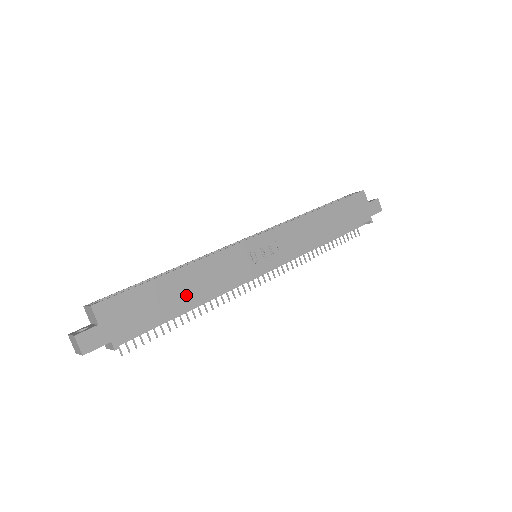
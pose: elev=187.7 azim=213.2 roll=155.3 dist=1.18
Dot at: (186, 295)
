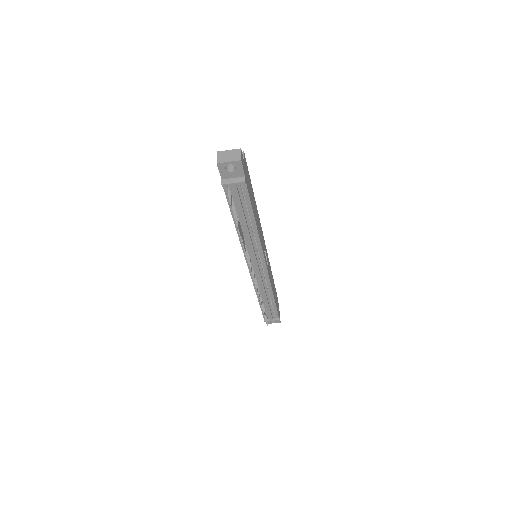
Dot at: (255, 215)
